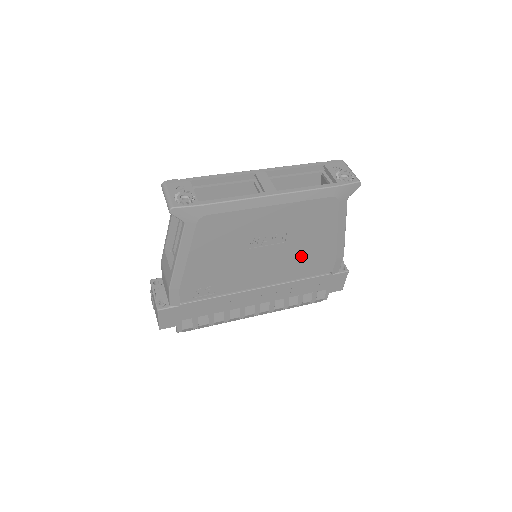
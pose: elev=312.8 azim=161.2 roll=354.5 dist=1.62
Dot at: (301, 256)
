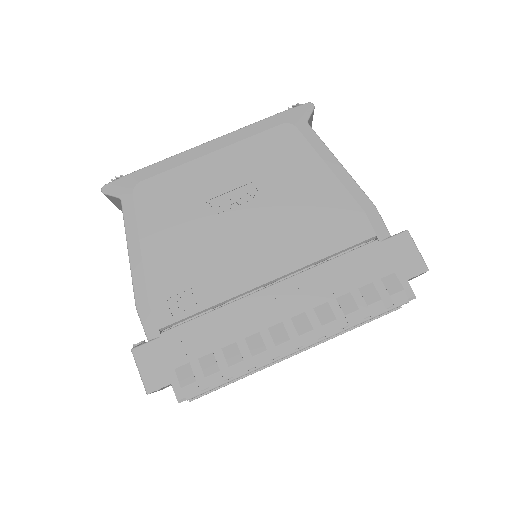
Dot at: (301, 216)
